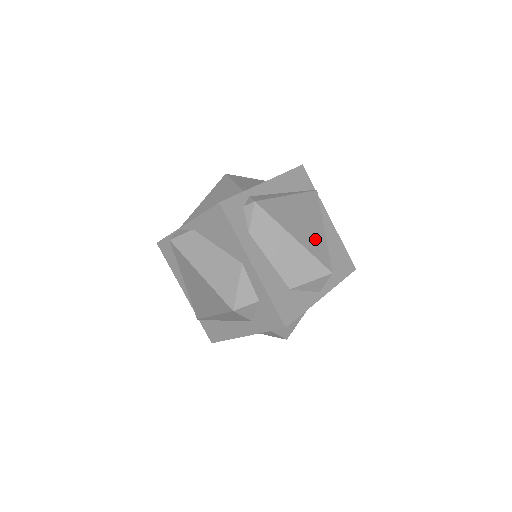
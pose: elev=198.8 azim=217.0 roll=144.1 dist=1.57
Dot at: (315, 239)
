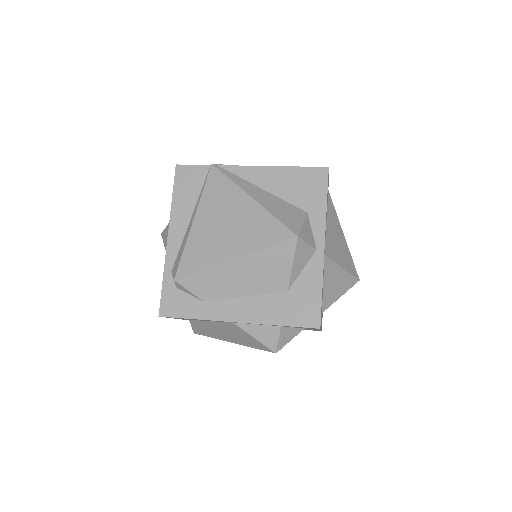
Dot at: (252, 226)
